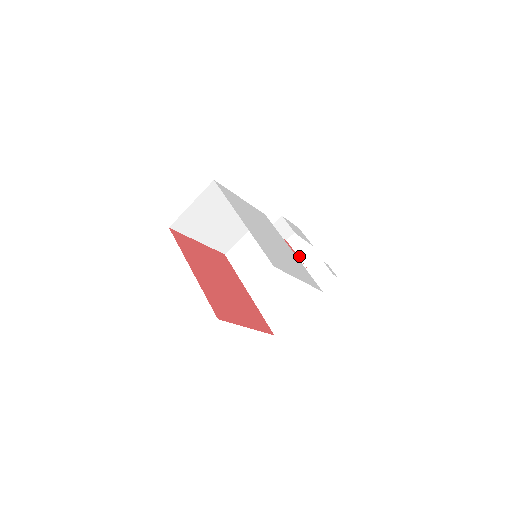
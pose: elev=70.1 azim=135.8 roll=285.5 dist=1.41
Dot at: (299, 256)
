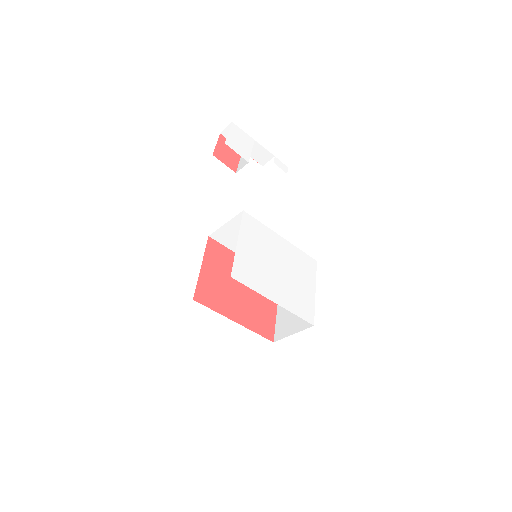
Dot at: occluded
